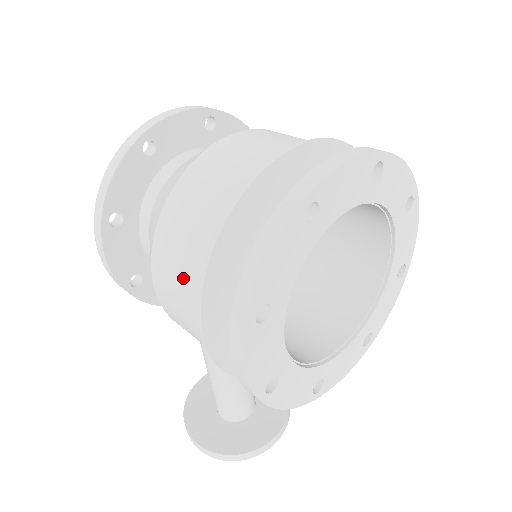
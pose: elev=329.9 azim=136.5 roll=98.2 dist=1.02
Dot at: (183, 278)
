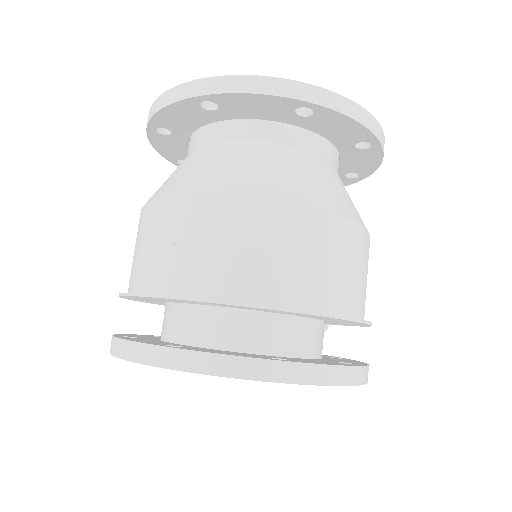
Dot at: occluded
